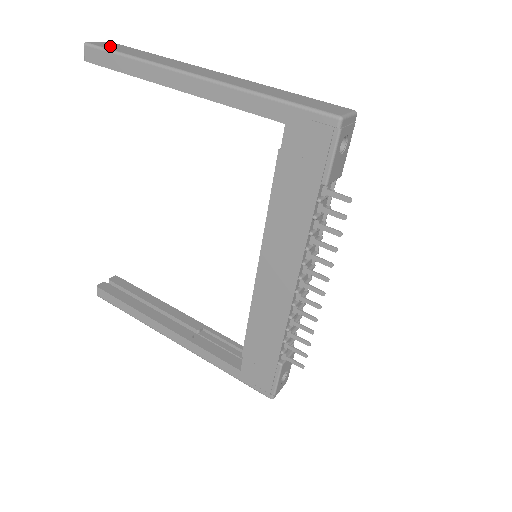
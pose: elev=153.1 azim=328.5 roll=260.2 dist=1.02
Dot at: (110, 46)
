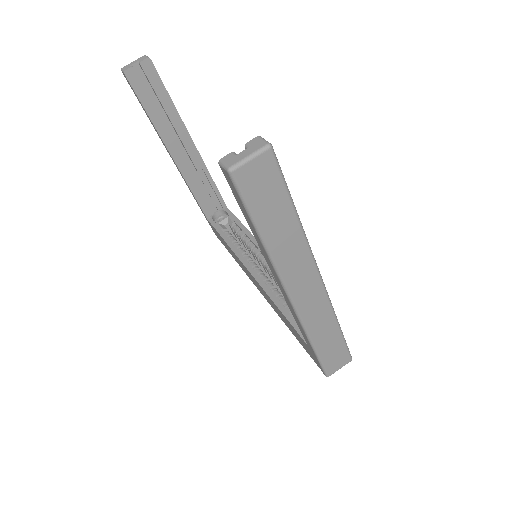
Dot at: (257, 190)
